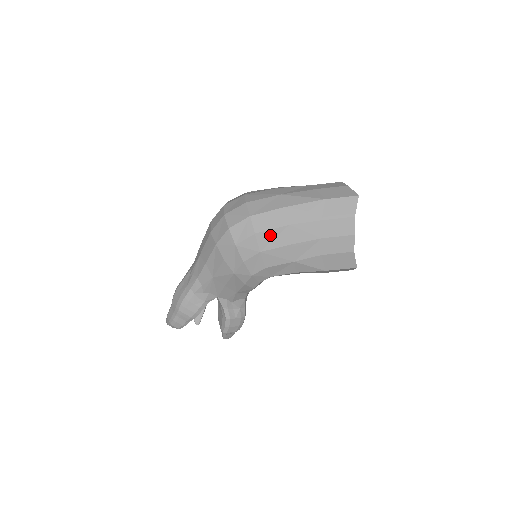
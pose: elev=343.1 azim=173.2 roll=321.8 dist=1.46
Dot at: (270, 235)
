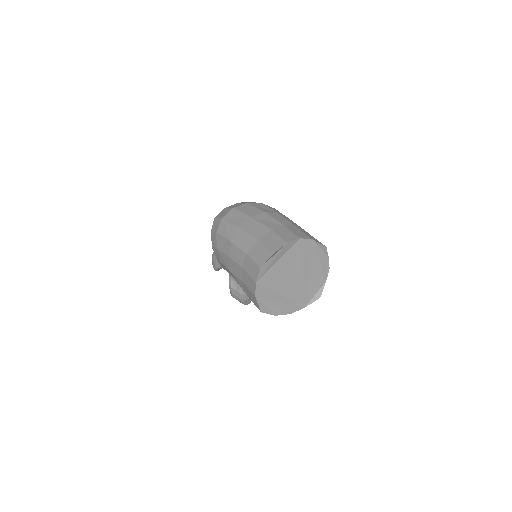
Dot at: (222, 240)
